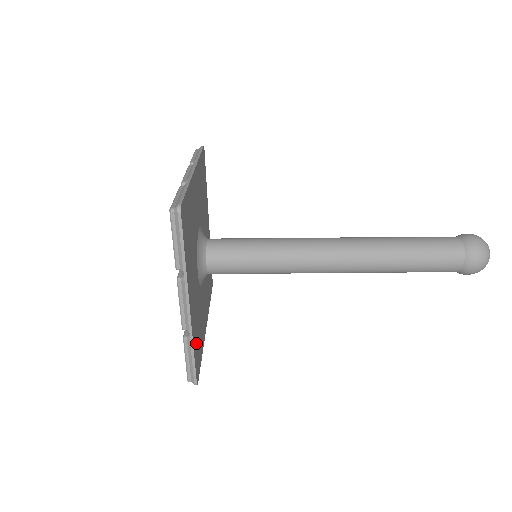
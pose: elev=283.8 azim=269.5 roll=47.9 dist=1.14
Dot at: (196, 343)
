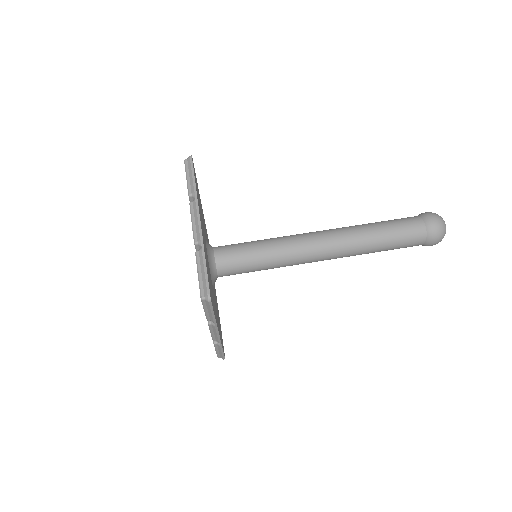
Dot at: occluded
